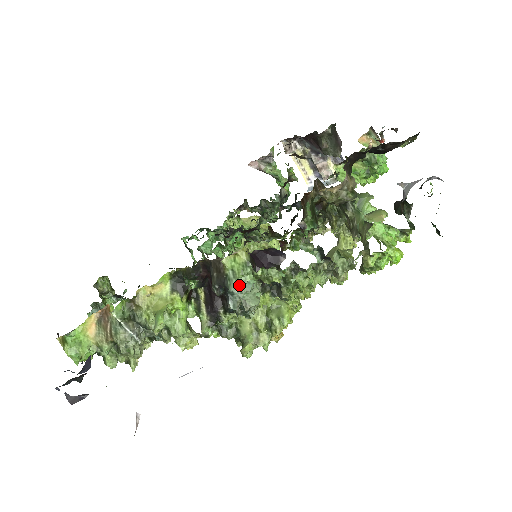
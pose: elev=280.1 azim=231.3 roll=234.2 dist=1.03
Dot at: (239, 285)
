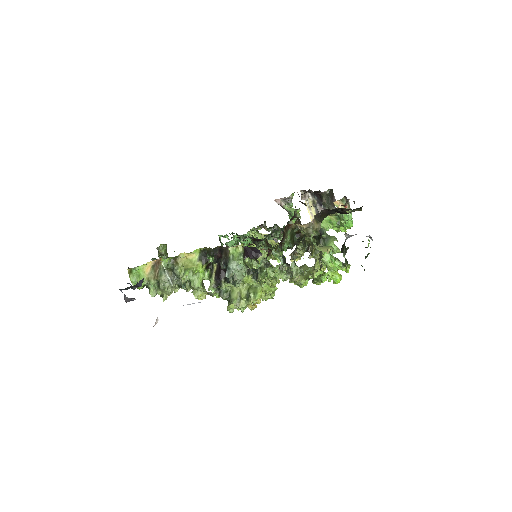
Dot at: (234, 265)
